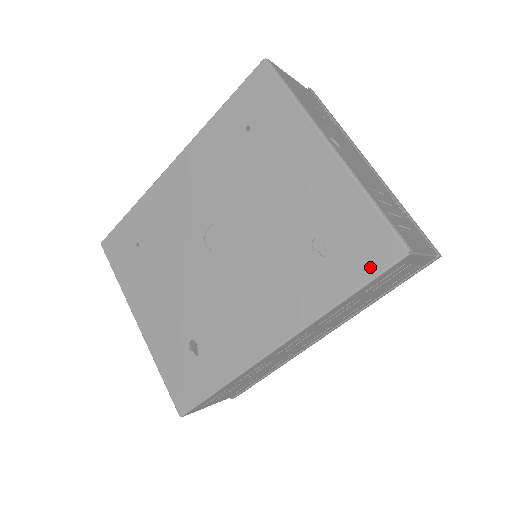
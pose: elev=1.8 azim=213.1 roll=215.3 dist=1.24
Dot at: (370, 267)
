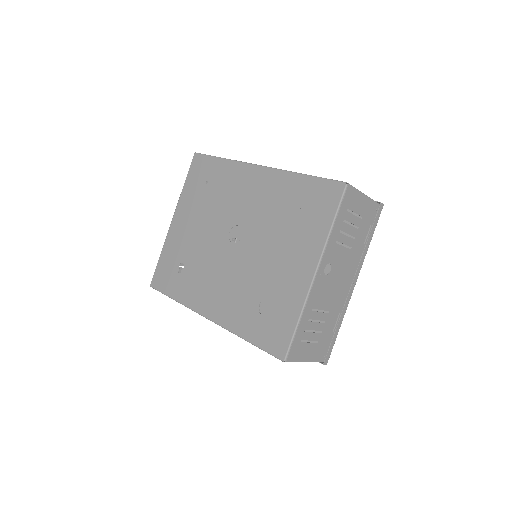
Dot at: (267, 344)
